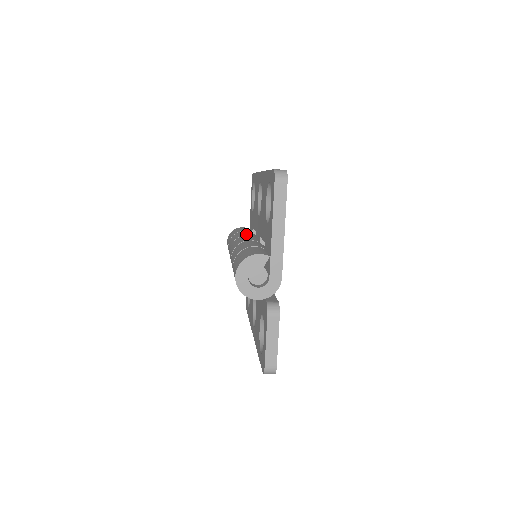
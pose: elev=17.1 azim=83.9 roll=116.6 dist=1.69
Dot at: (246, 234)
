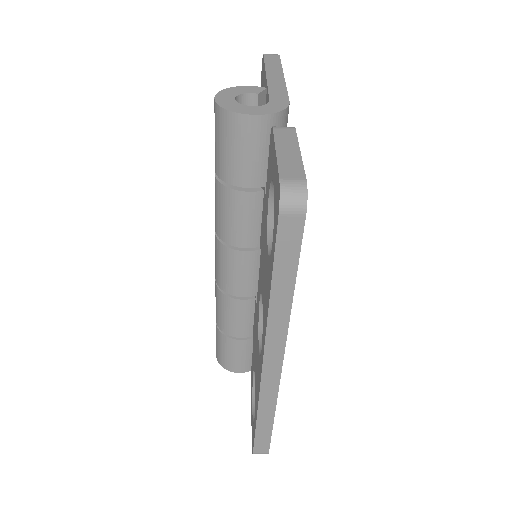
Dot at: occluded
